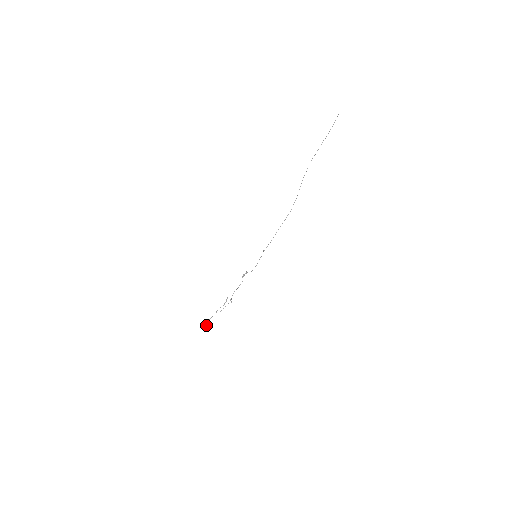
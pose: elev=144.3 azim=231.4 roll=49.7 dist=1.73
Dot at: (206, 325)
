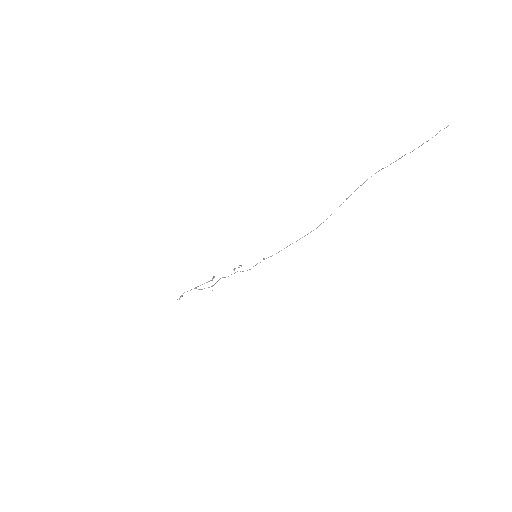
Dot at: (181, 295)
